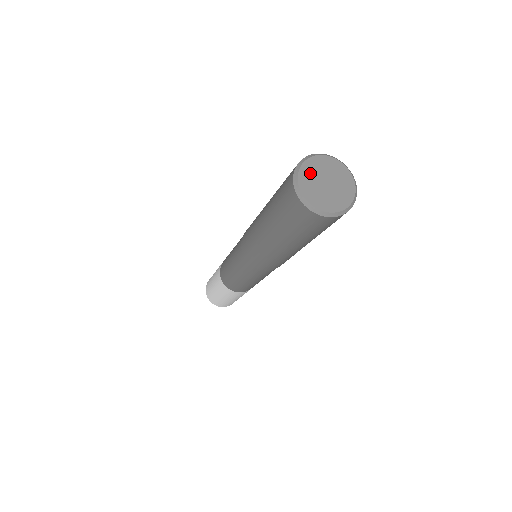
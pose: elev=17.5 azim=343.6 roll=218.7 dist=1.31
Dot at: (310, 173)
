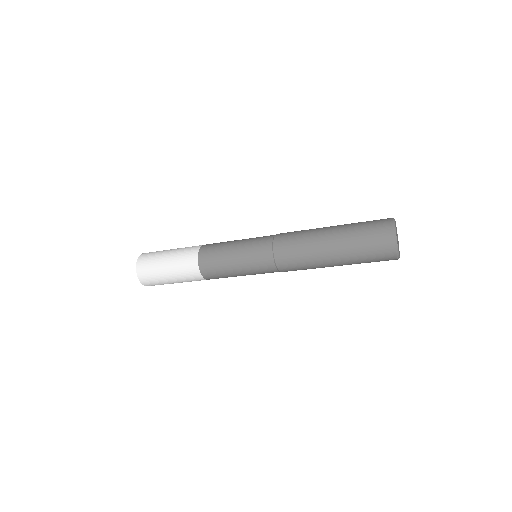
Dot at: occluded
